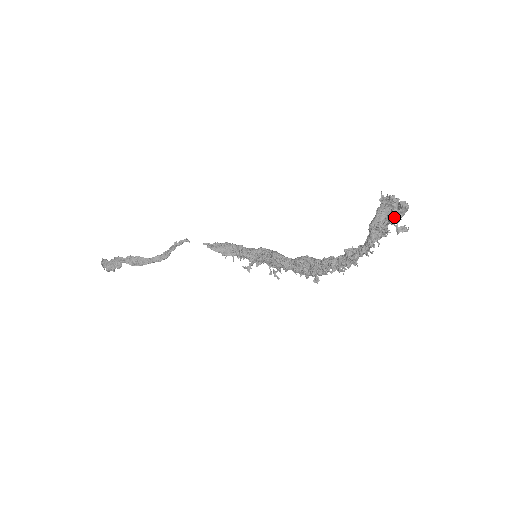
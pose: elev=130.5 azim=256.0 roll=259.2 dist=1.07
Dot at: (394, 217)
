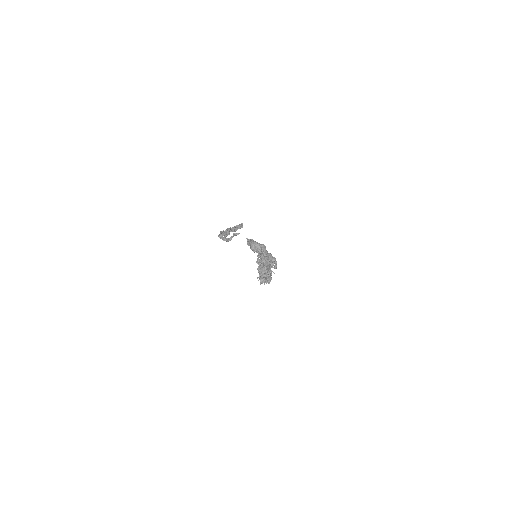
Dot at: (263, 265)
